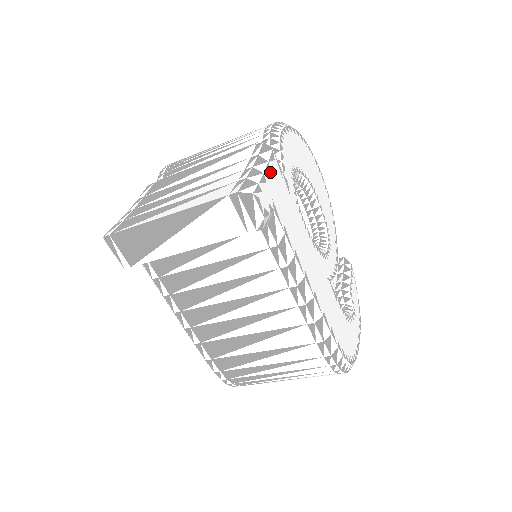
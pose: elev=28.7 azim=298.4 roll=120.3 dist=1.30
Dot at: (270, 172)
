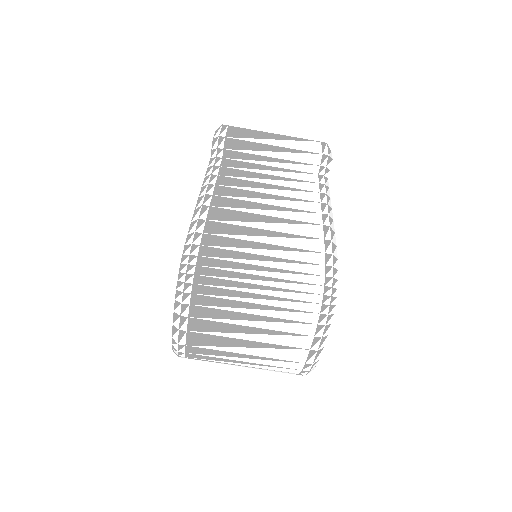
Dot at: occluded
